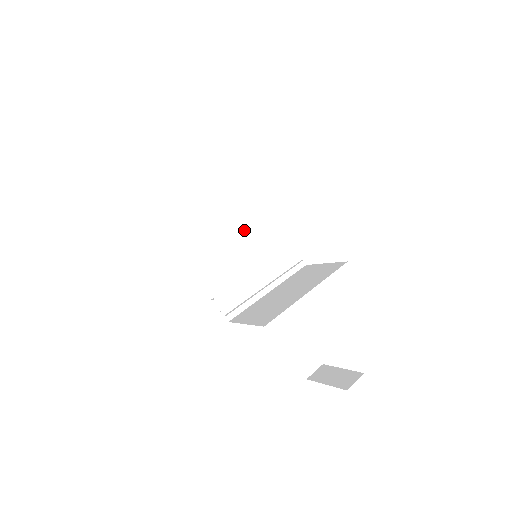
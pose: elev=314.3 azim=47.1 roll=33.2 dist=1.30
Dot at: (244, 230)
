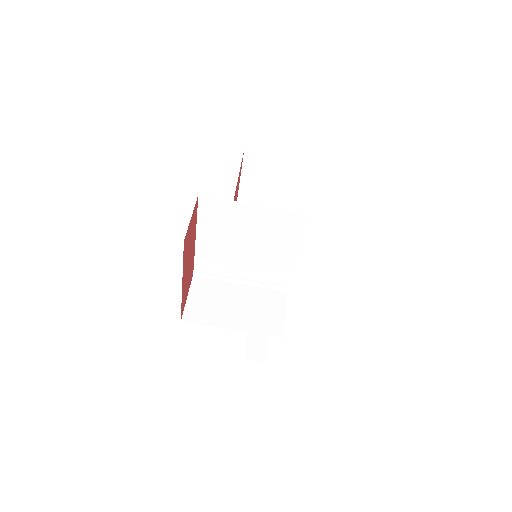
Dot at: (256, 241)
